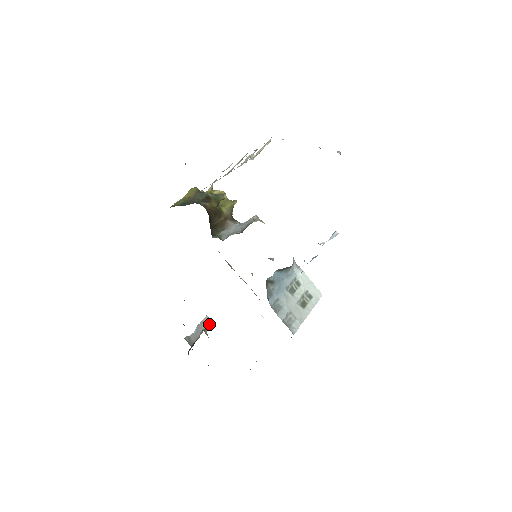
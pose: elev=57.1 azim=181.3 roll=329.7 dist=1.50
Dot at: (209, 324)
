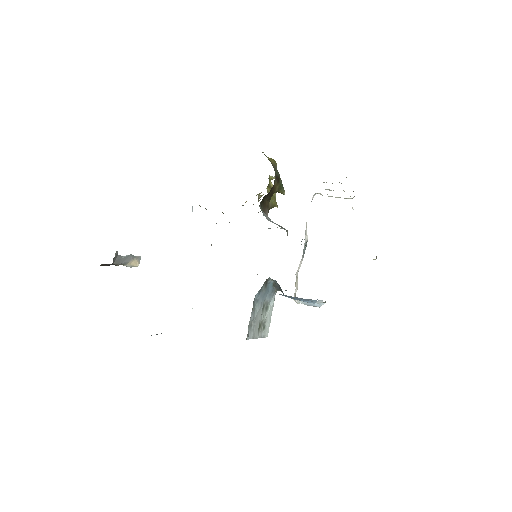
Dot at: (135, 265)
